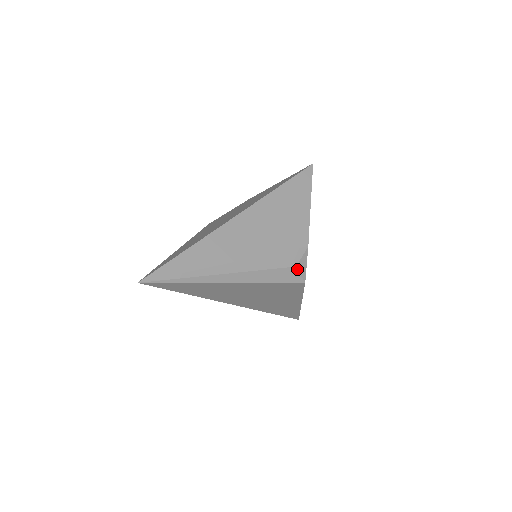
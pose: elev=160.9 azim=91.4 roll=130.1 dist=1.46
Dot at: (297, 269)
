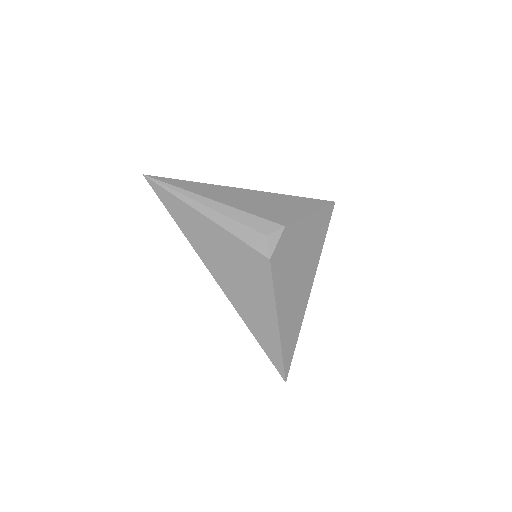
Dot at: (266, 239)
